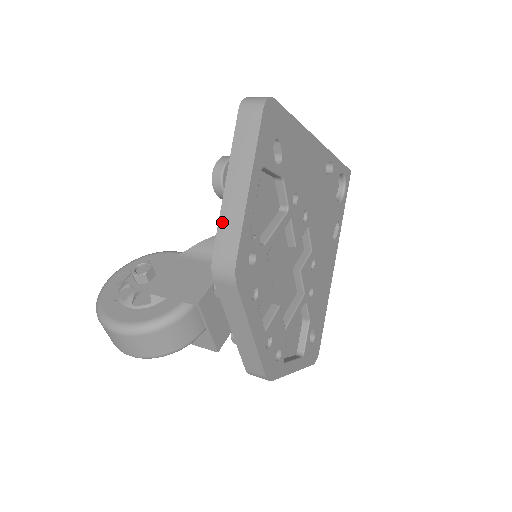
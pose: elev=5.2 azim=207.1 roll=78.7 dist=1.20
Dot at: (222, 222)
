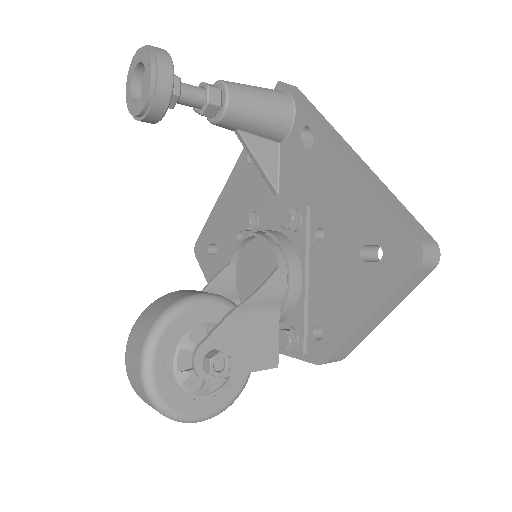
Dot at: (351, 341)
